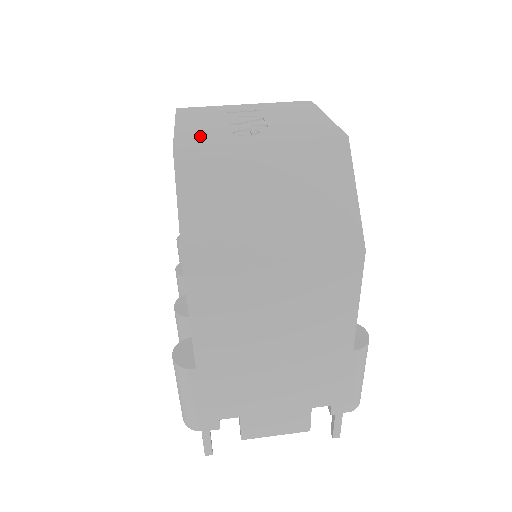
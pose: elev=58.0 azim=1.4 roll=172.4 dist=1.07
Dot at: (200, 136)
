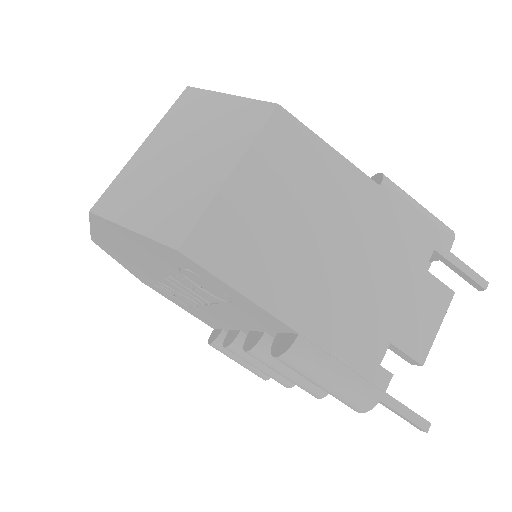
Dot at: occluded
